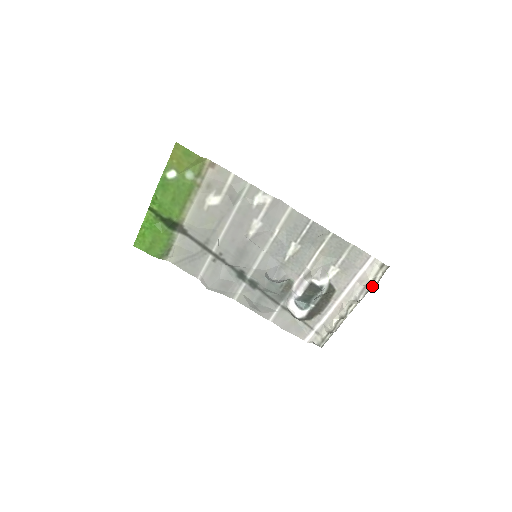
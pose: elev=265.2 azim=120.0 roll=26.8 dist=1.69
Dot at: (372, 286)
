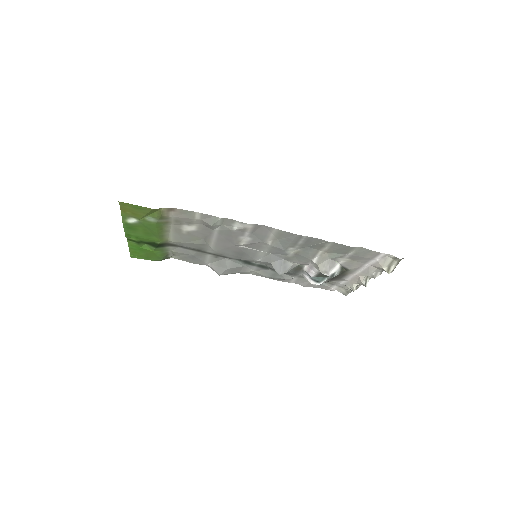
Dot at: occluded
